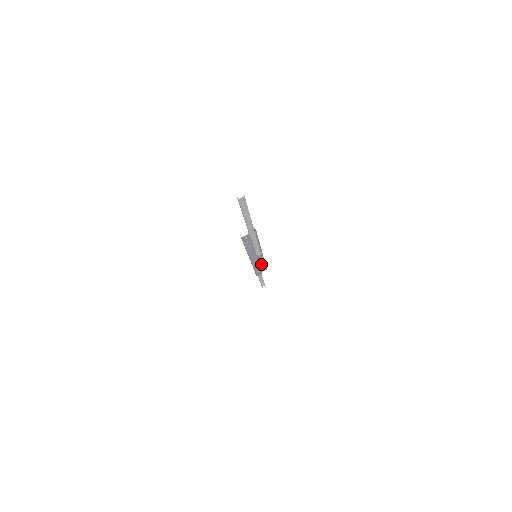
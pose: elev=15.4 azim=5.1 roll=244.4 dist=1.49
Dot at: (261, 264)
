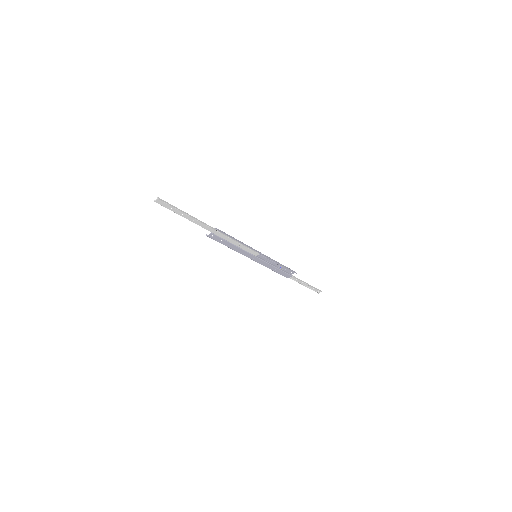
Dot at: (277, 265)
